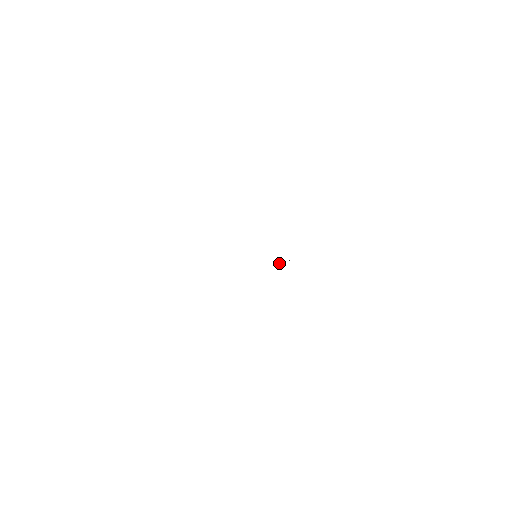
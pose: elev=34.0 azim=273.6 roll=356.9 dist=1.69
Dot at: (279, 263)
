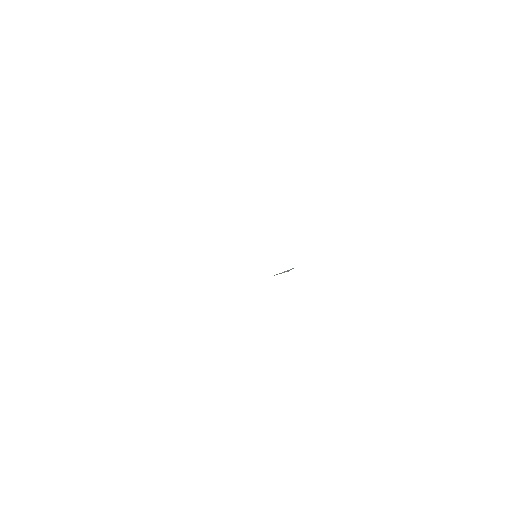
Dot at: (277, 274)
